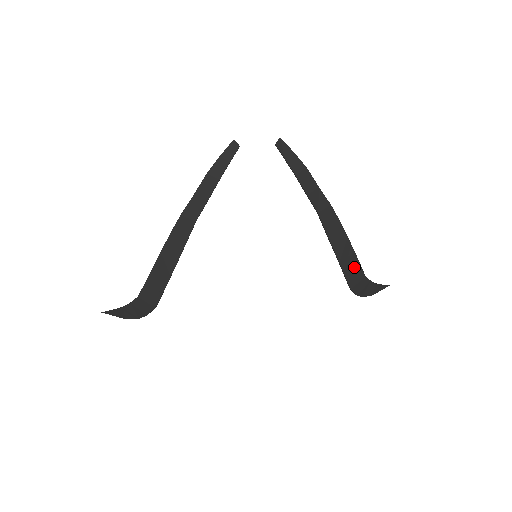
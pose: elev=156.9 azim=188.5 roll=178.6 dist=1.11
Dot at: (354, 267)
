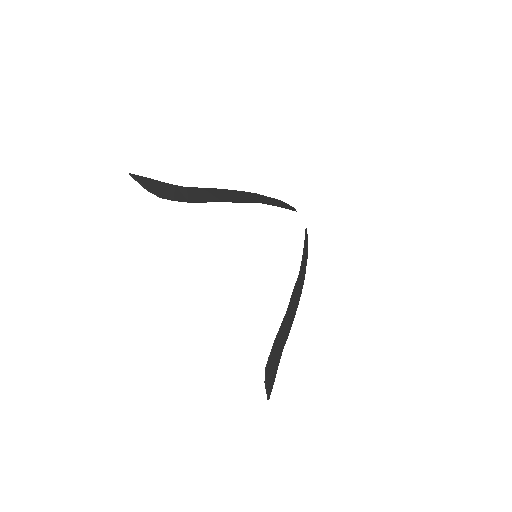
Dot at: (287, 330)
